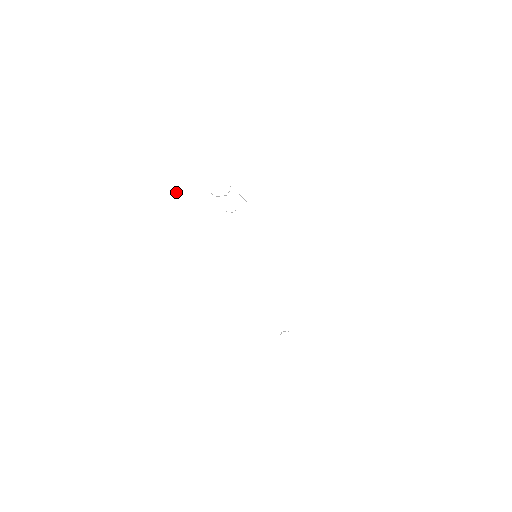
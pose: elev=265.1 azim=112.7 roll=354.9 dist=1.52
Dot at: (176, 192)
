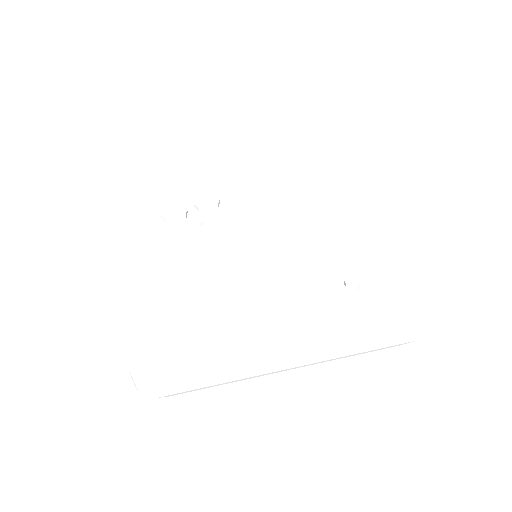
Dot at: (131, 239)
